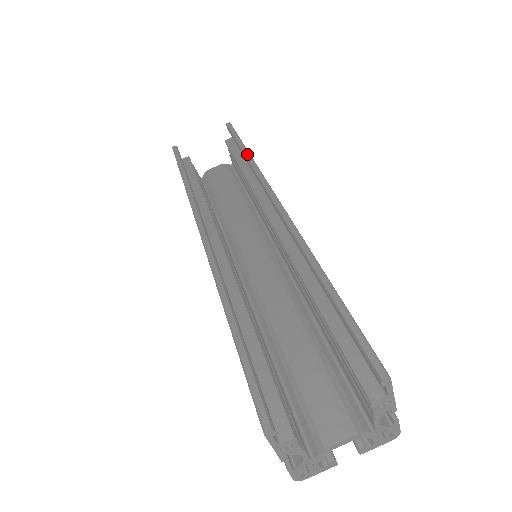
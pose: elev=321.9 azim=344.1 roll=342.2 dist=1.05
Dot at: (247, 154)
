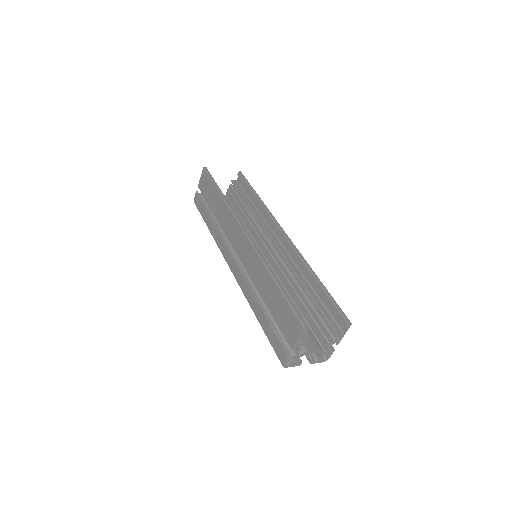
Dot at: (259, 198)
